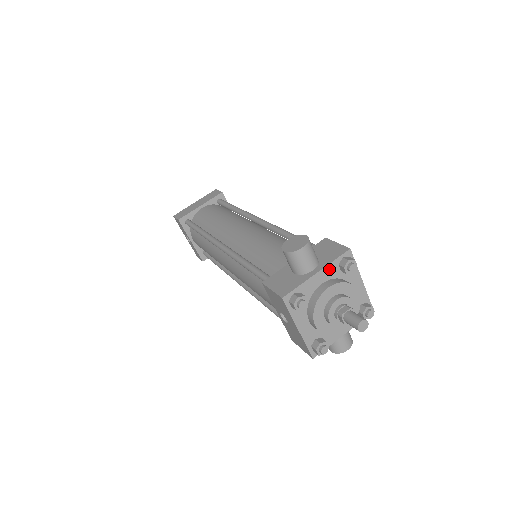
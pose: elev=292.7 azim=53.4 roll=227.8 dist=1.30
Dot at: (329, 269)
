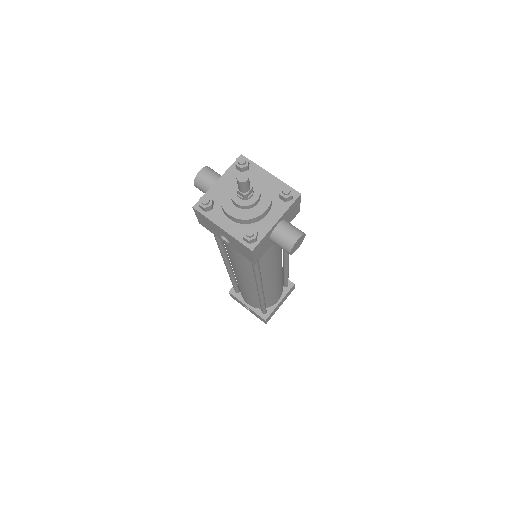
Dot at: (228, 175)
